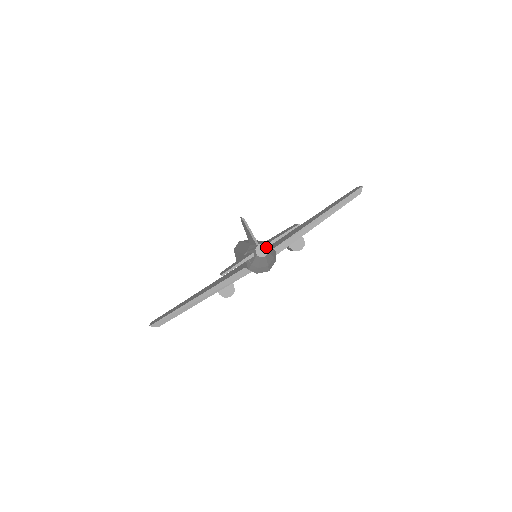
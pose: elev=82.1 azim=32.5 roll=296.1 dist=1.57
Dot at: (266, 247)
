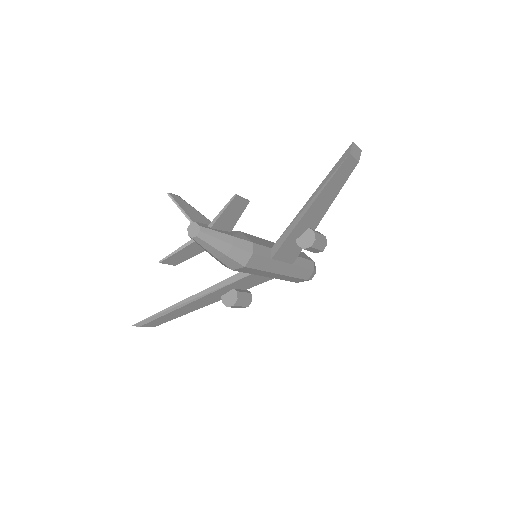
Dot at: (197, 225)
